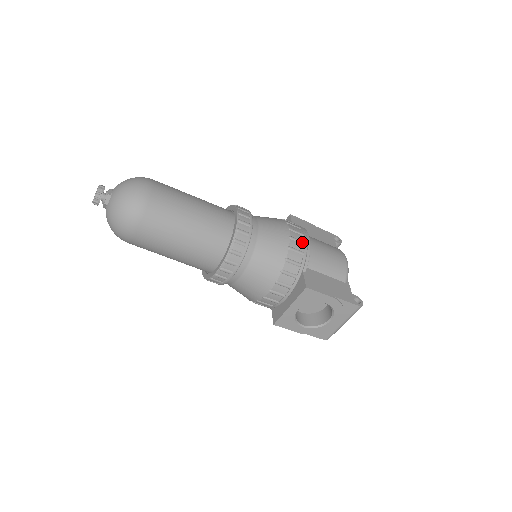
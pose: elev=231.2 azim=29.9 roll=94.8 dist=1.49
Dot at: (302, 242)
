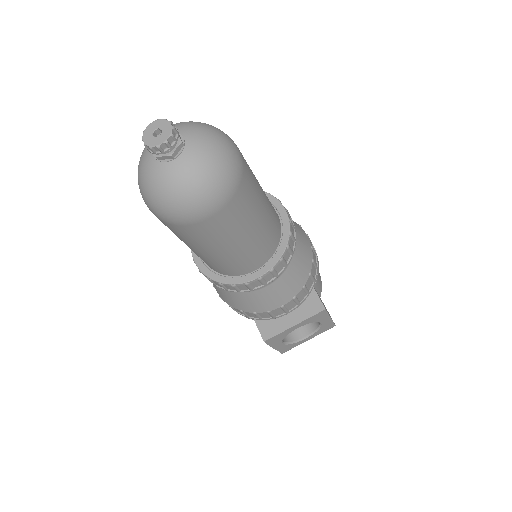
Dot at: occluded
